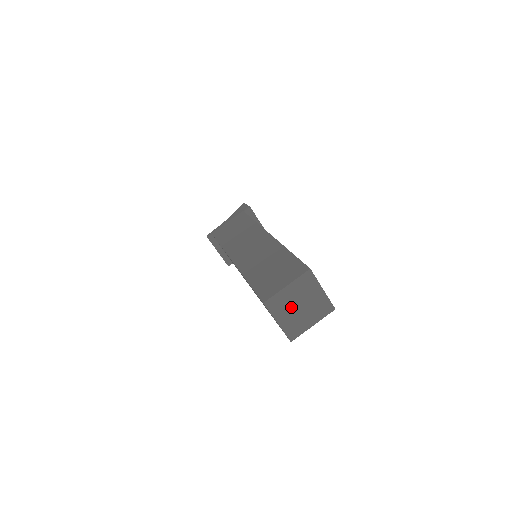
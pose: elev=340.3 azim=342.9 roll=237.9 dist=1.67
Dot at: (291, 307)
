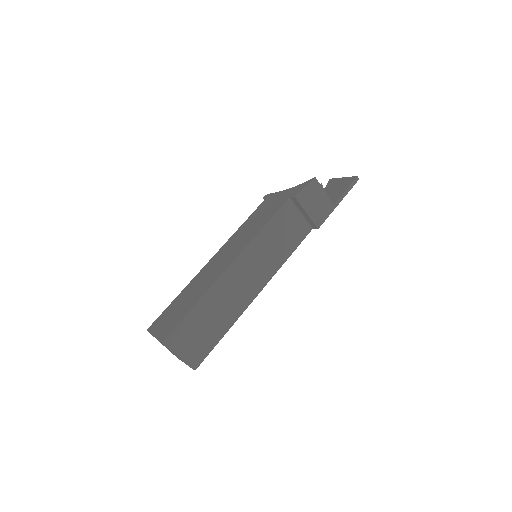
Dot at: occluded
